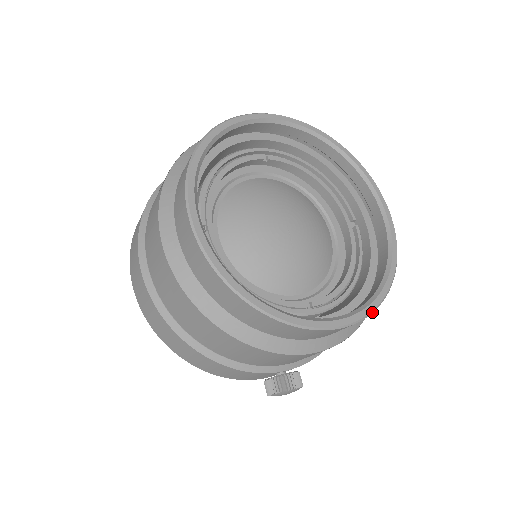
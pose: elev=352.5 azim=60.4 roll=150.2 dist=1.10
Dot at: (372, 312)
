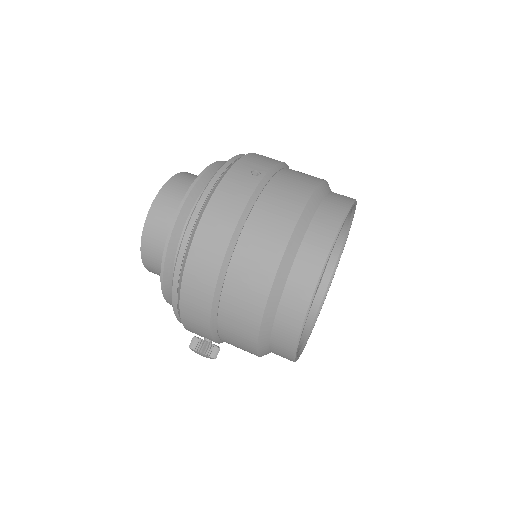
Dot at: (298, 358)
